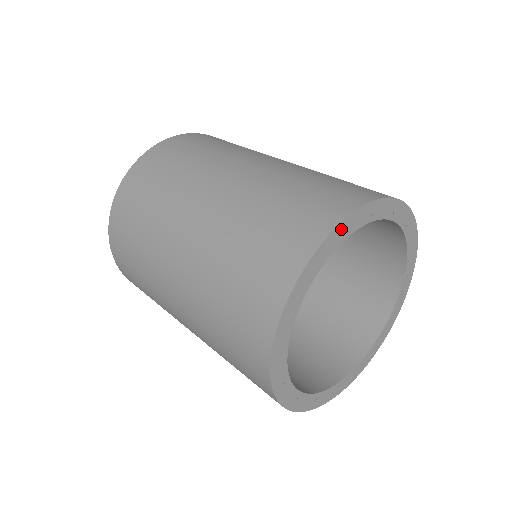
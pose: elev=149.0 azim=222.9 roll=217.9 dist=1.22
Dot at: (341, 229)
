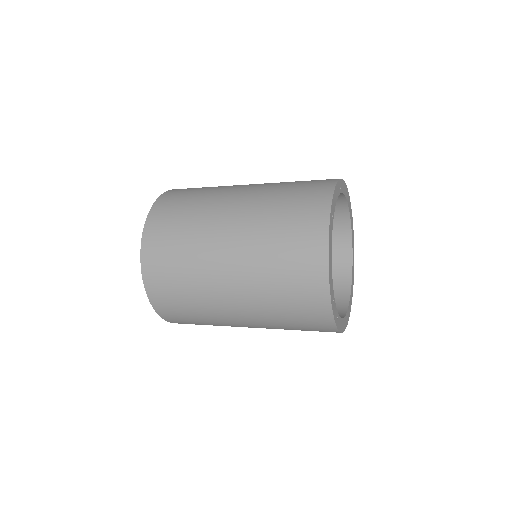
Dot at: (349, 198)
